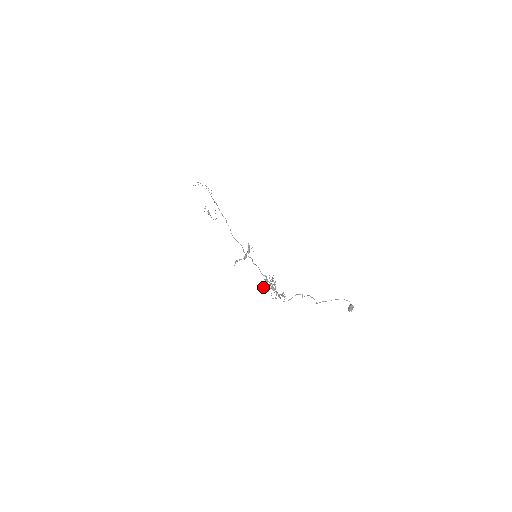
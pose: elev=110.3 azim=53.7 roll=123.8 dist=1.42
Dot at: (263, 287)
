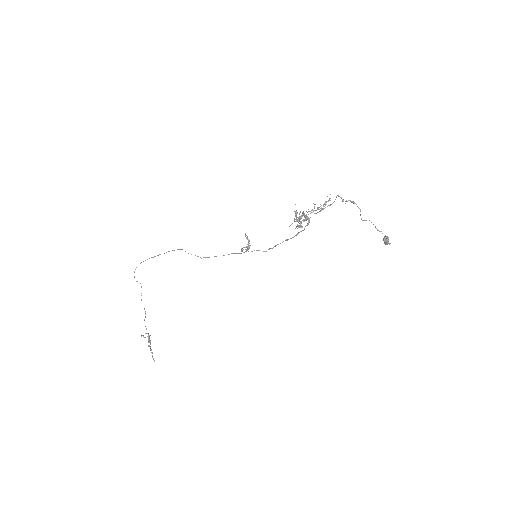
Dot at: occluded
